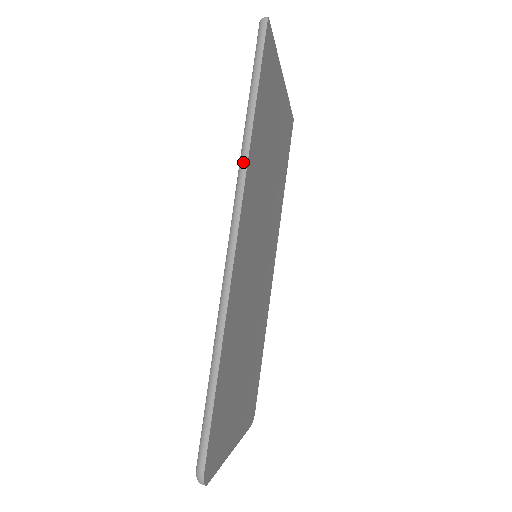
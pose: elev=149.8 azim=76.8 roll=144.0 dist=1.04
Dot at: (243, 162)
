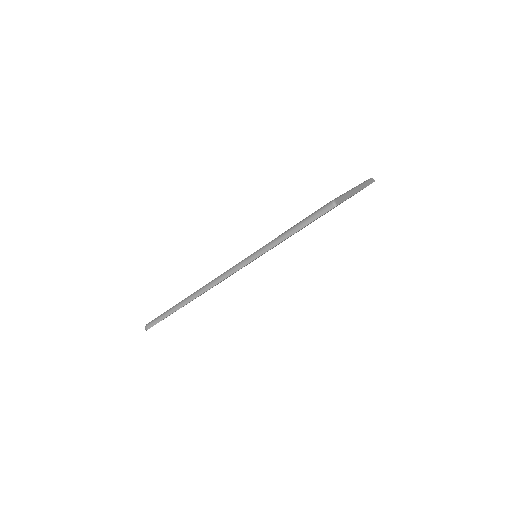
Dot at: (256, 255)
